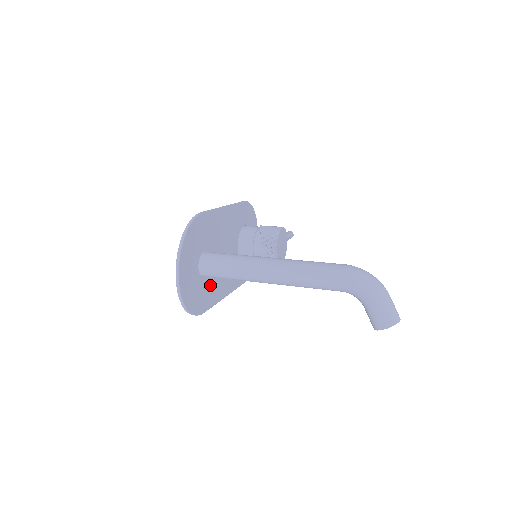
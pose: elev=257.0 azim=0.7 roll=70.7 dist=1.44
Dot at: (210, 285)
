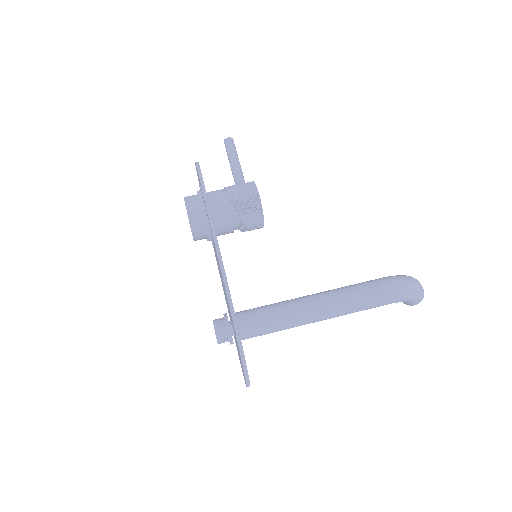
Dot at: occluded
